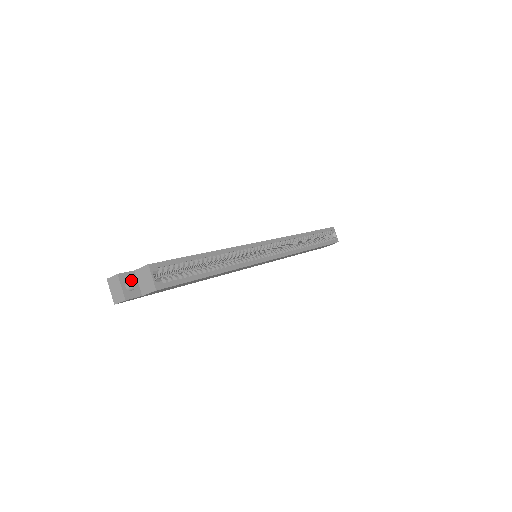
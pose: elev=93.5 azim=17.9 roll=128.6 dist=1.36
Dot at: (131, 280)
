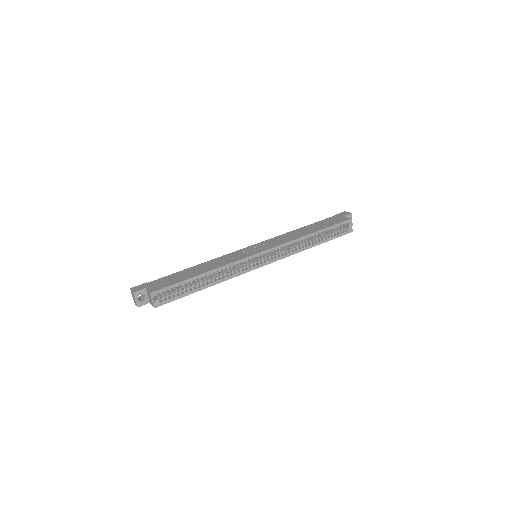
Dot at: (143, 294)
